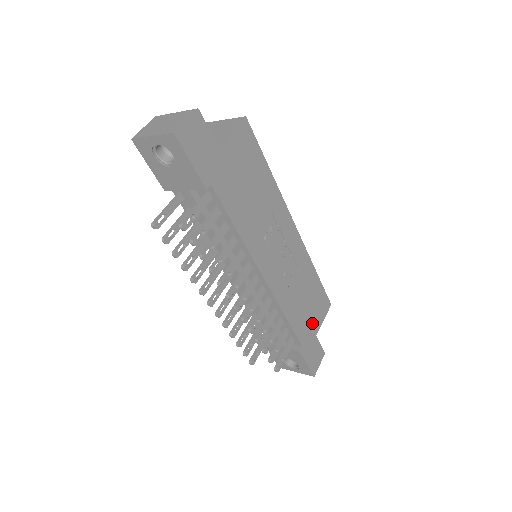
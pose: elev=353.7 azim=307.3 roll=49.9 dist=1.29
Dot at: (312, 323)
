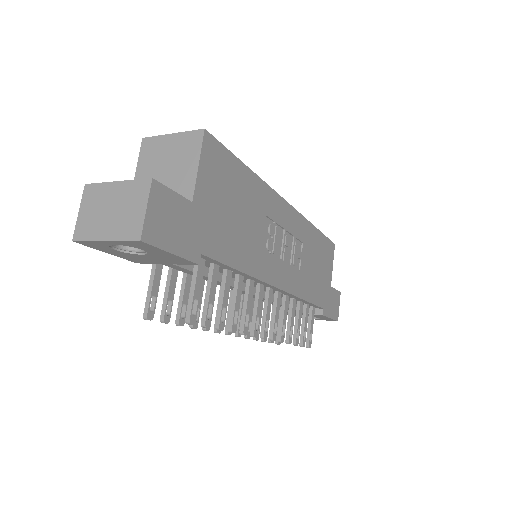
Dot at: (325, 279)
